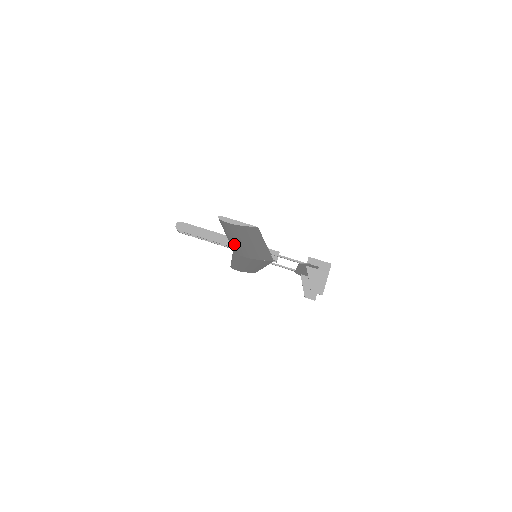
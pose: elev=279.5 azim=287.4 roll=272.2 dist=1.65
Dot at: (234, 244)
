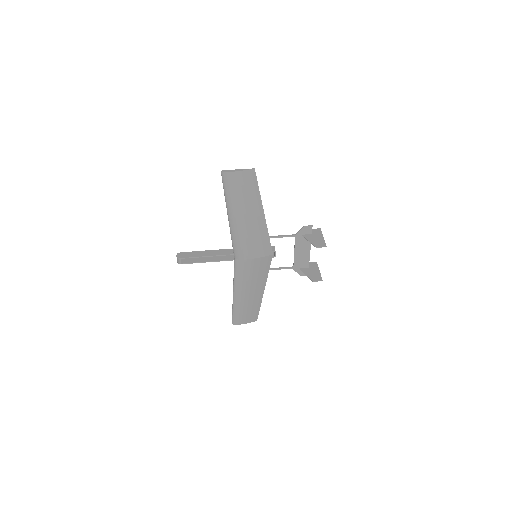
Dot at: (236, 229)
